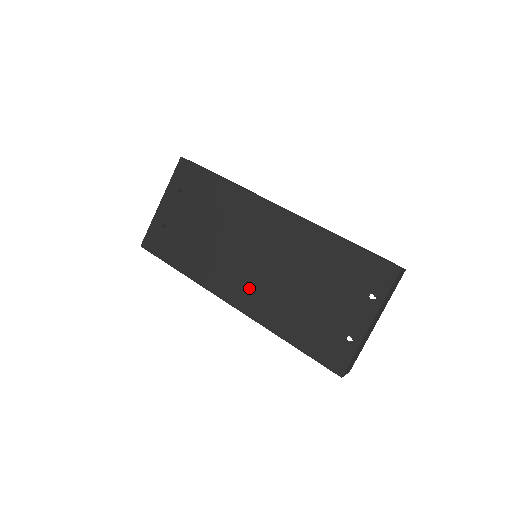
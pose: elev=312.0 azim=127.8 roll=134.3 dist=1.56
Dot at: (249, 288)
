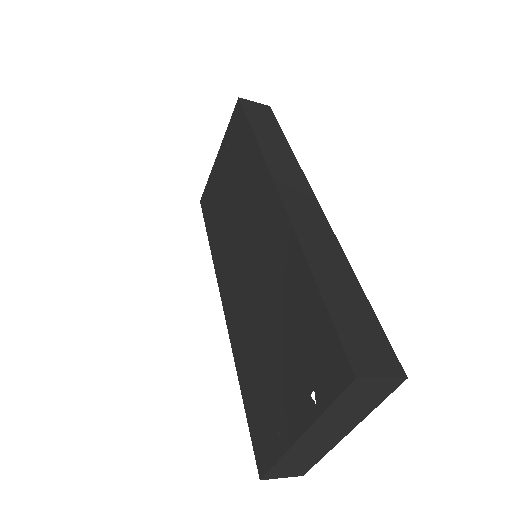
Dot at: (236, 296)
